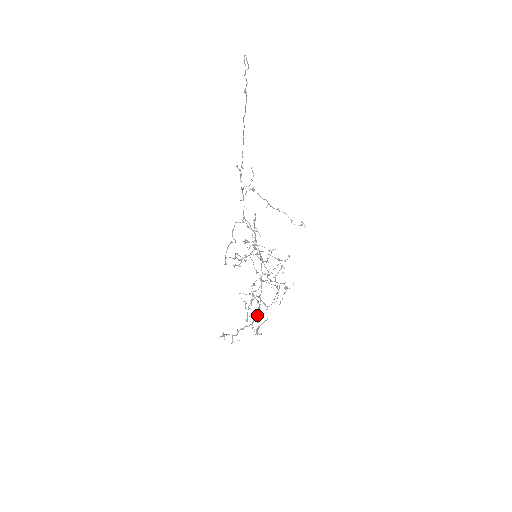
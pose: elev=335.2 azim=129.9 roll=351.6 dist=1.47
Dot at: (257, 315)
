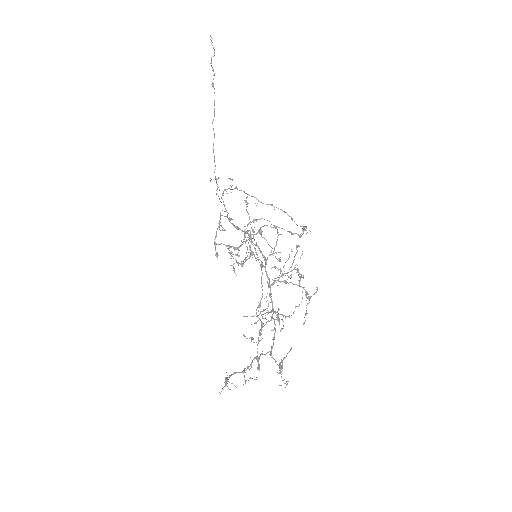
Dot at: (278, 318)
